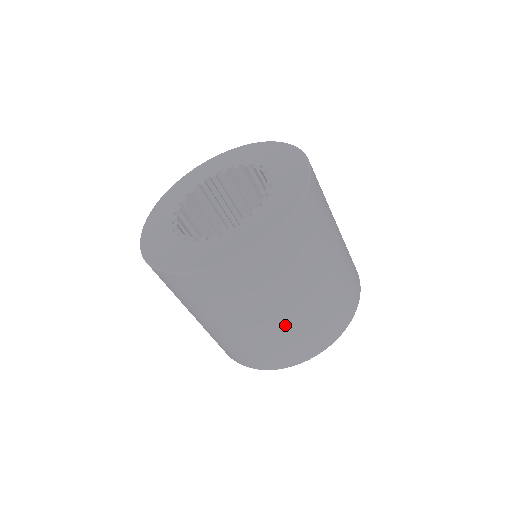
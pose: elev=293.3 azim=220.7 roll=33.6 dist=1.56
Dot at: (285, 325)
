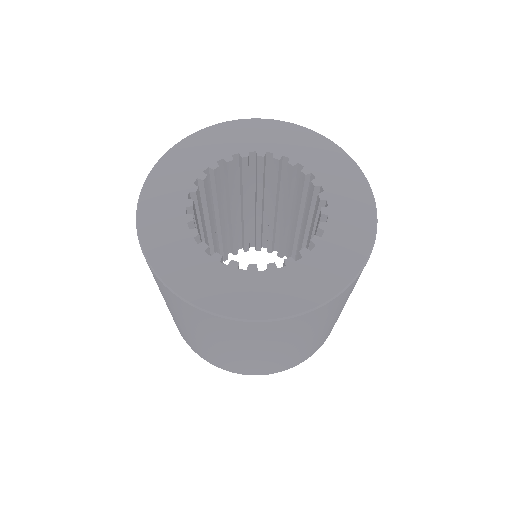
Dot at: (222, 353)
